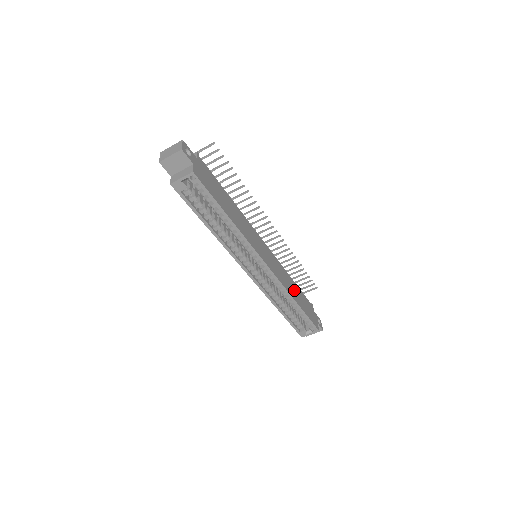
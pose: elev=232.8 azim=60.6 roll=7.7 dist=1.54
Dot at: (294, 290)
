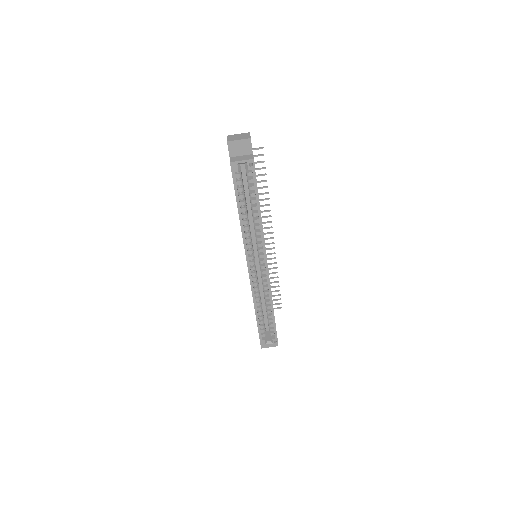
Dot at: occluded
